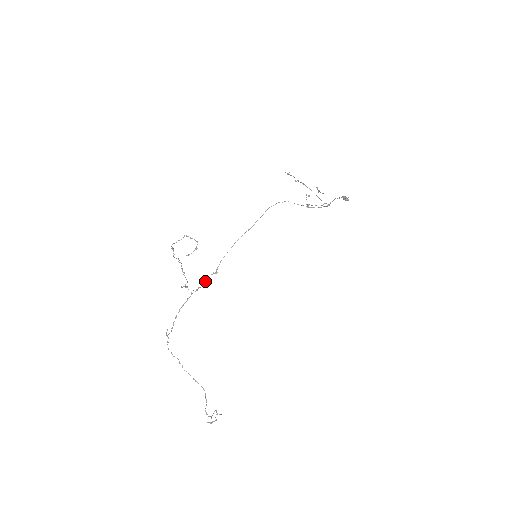
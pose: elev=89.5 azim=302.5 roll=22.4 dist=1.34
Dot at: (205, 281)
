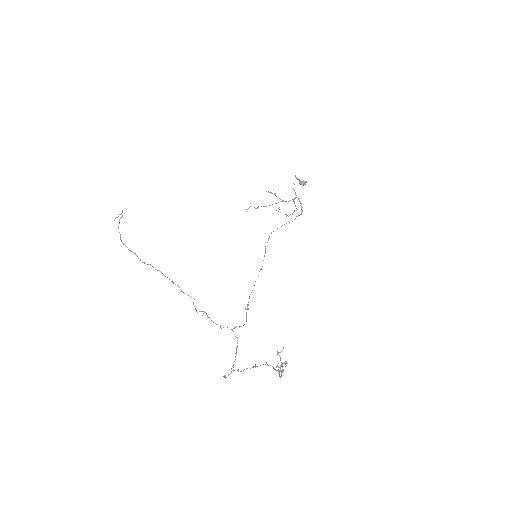
Dot at: occluded
